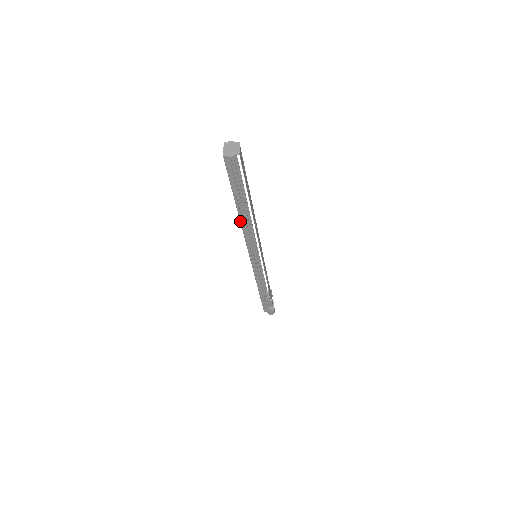
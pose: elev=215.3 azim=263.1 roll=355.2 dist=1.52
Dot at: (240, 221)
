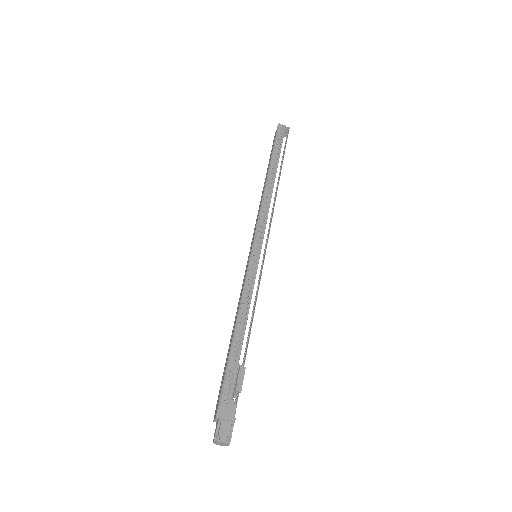
Dot at: (266, 183)
